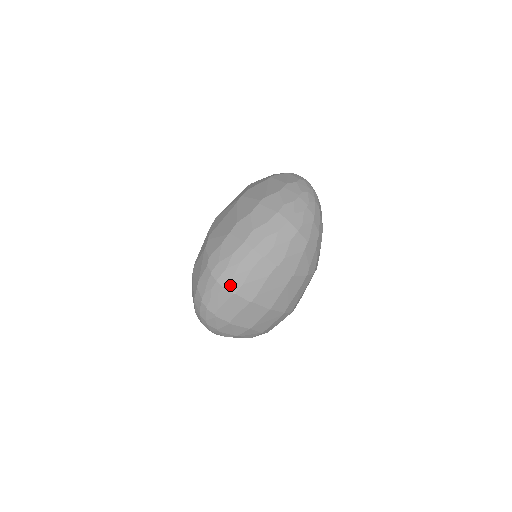
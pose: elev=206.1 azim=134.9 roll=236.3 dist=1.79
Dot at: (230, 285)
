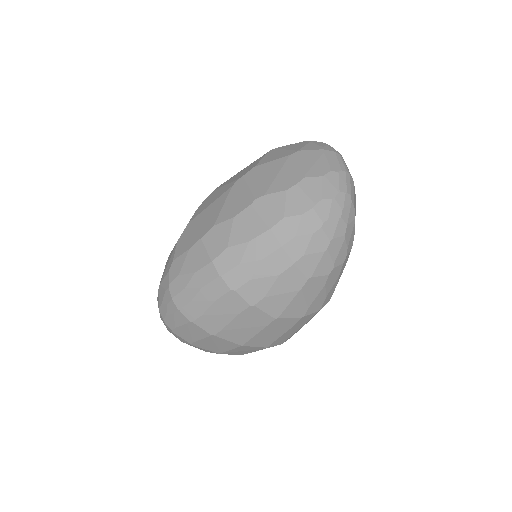
Dot at: (187, 310)
